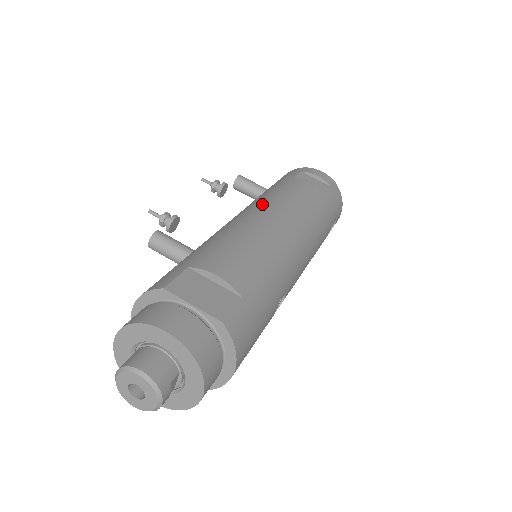
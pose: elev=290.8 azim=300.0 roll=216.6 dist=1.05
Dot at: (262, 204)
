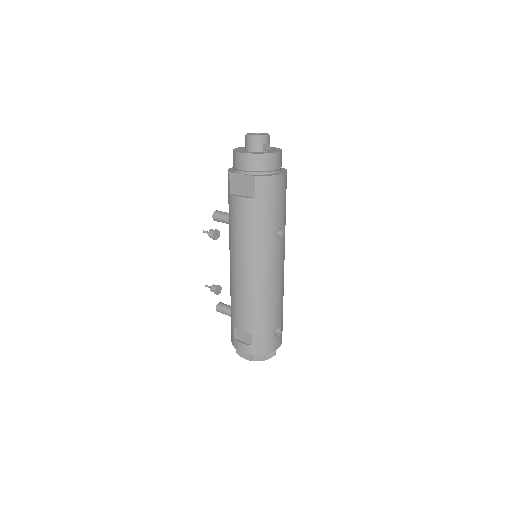
Dot at: occluded
